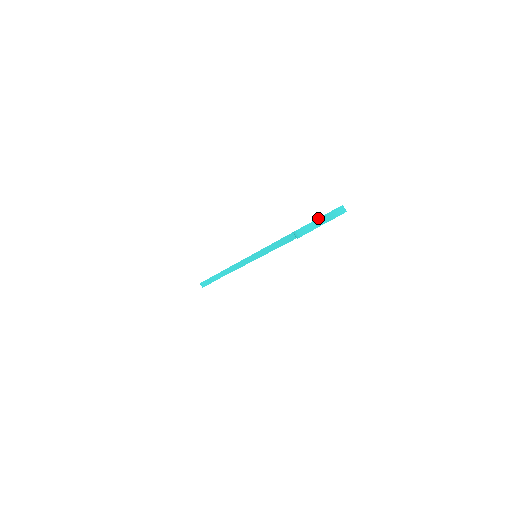
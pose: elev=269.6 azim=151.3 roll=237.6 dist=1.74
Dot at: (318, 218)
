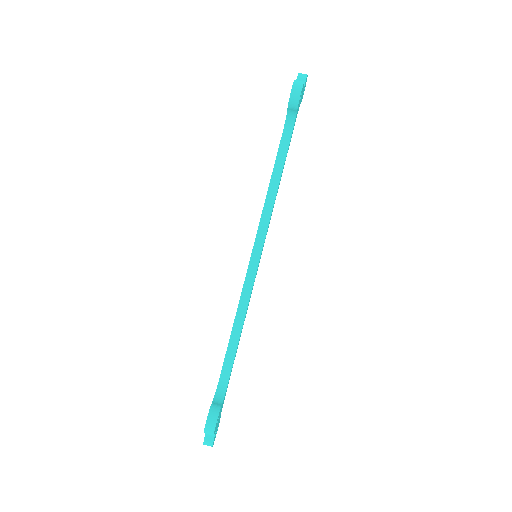
Dot at: occluded
